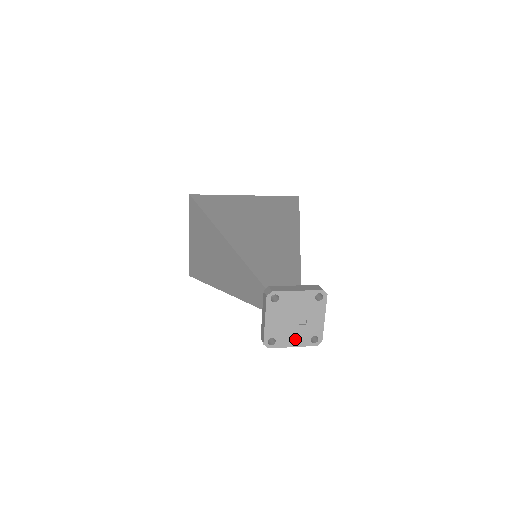
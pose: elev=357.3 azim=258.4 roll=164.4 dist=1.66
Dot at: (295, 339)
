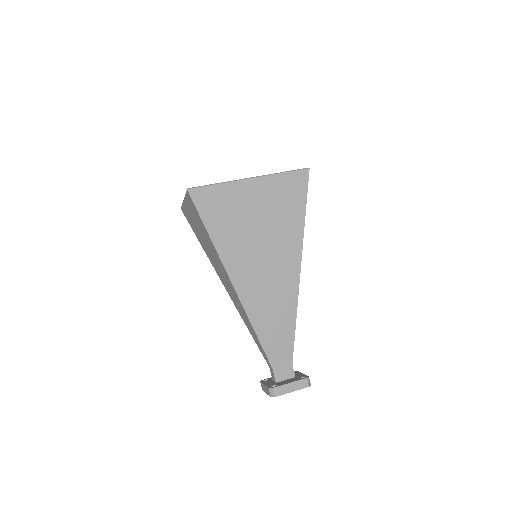
Dot at: occluded
